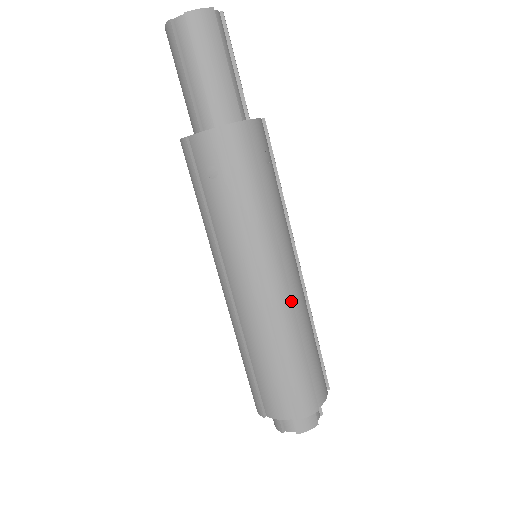
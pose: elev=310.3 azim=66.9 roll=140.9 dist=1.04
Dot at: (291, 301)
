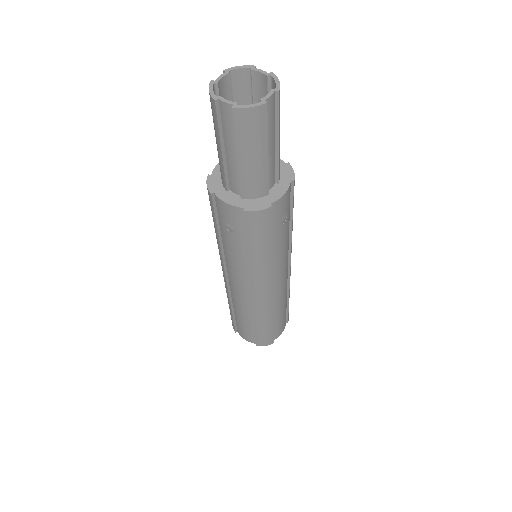
Dot at: (272, 301)
